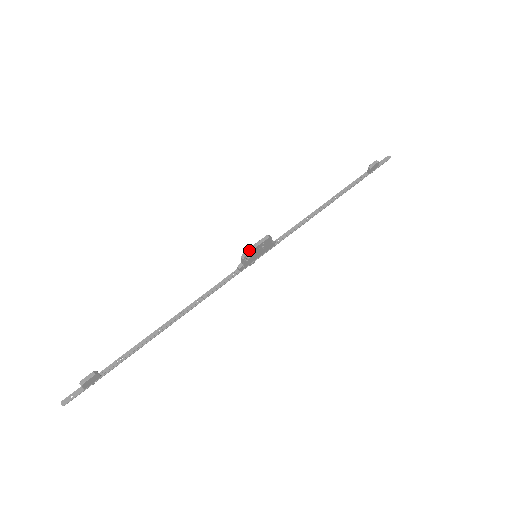
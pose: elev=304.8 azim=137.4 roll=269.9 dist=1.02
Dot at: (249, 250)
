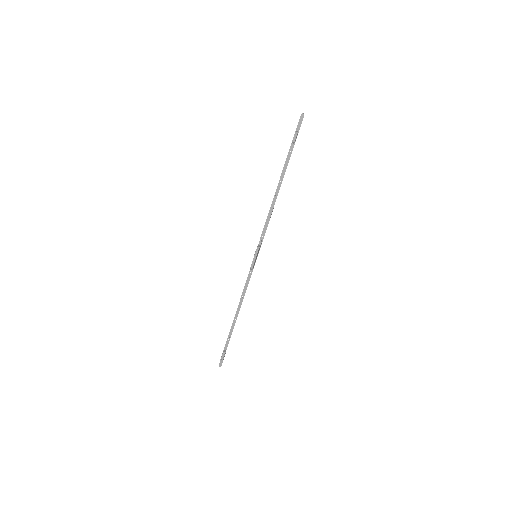
Dot at: (252, 265)
